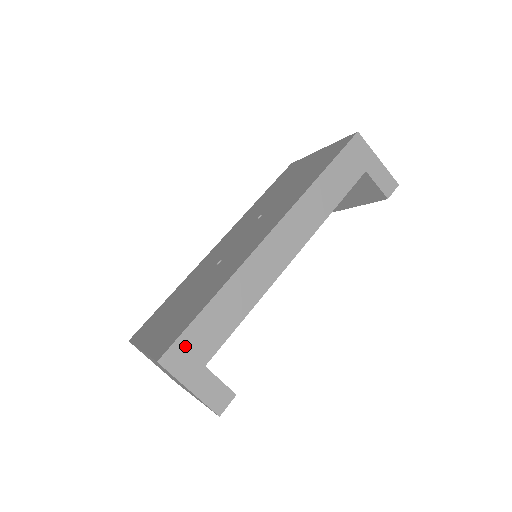
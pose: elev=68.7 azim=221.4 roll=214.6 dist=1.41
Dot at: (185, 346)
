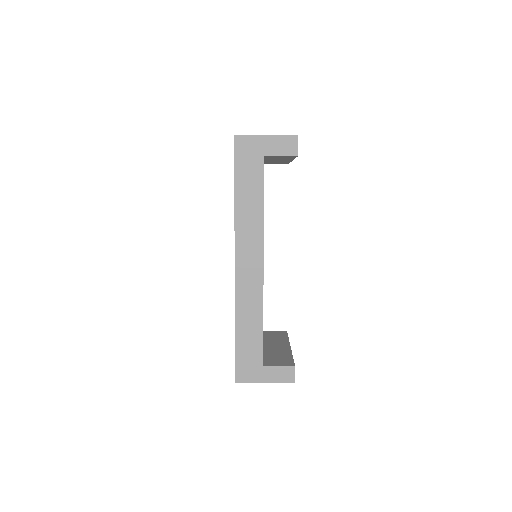
Dot at: (243, 365)
